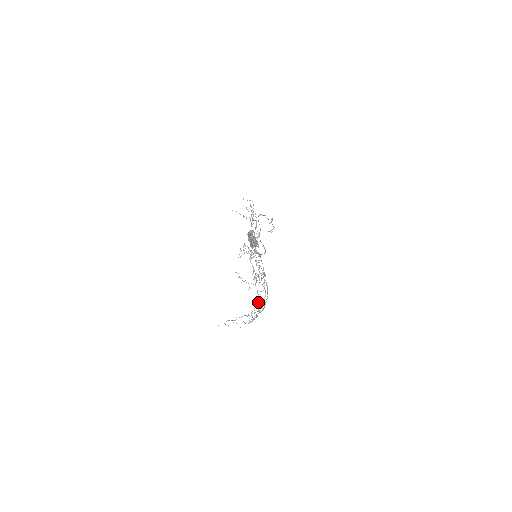
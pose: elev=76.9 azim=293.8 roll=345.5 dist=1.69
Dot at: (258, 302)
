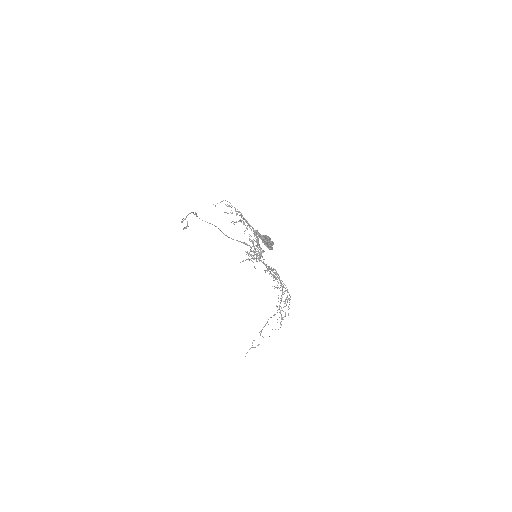
Dot at: (285, 299)
